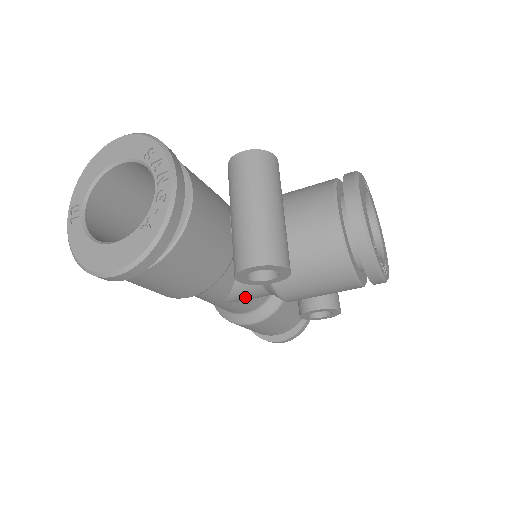
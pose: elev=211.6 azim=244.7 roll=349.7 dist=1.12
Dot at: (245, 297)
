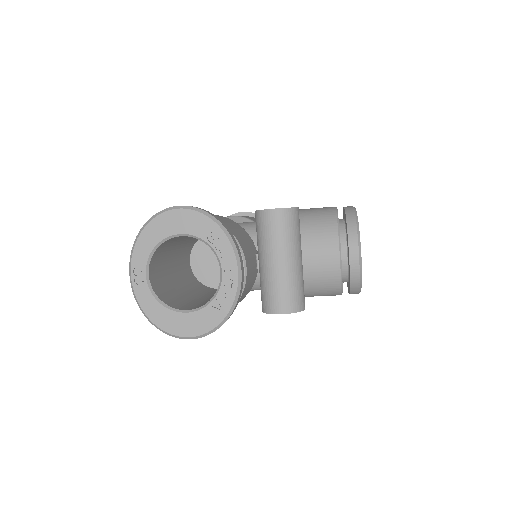
Dot at: occluded
